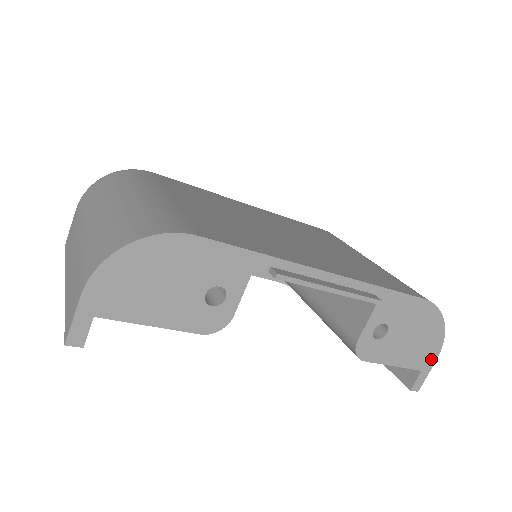
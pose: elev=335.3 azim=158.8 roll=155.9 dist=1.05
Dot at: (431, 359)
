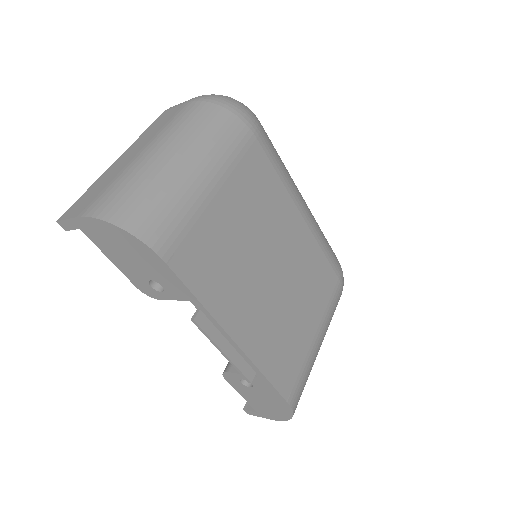
Dot at: (268, 416)
